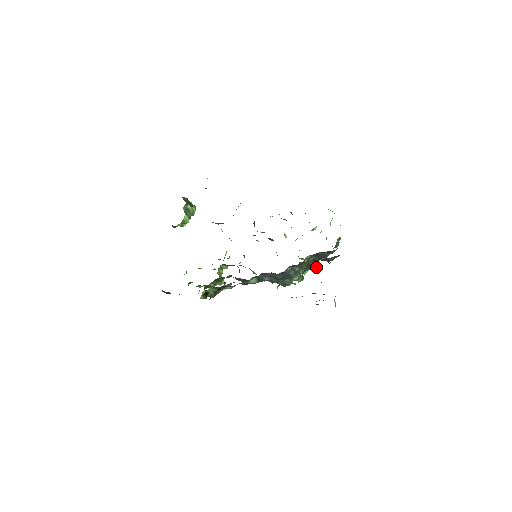
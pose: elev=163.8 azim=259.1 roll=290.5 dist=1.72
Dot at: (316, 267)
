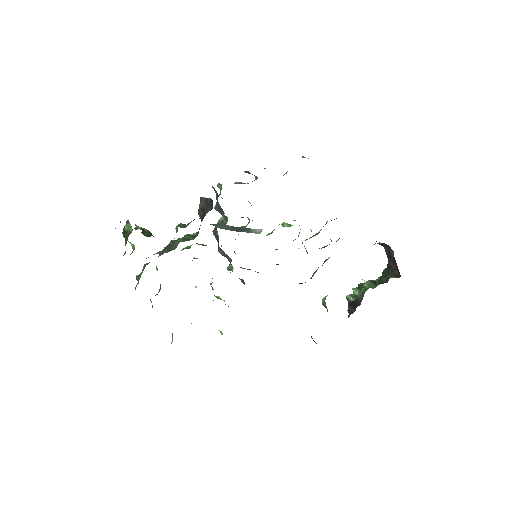
Dot at: (311, 231)
